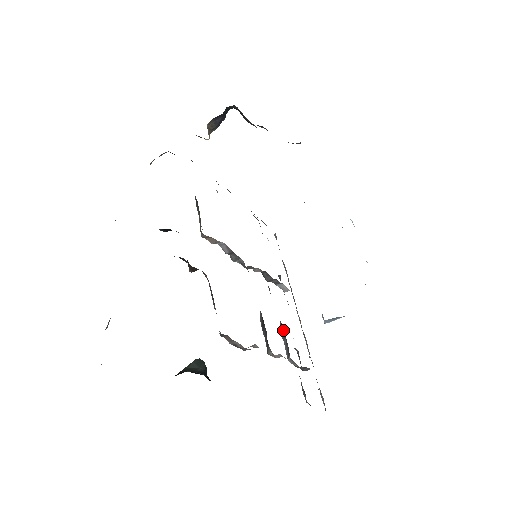
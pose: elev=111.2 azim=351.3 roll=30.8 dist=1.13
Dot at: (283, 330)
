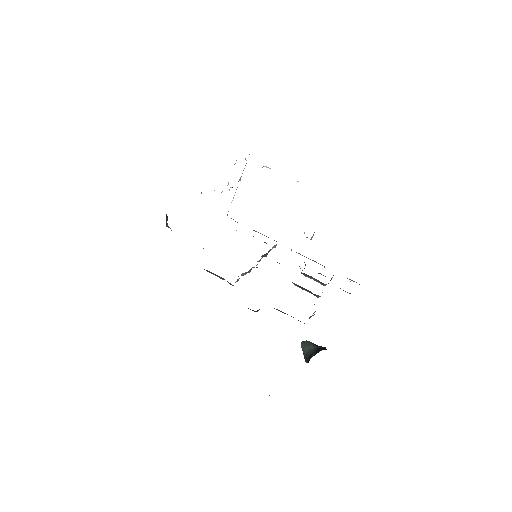
Dot at: (307, 275)
